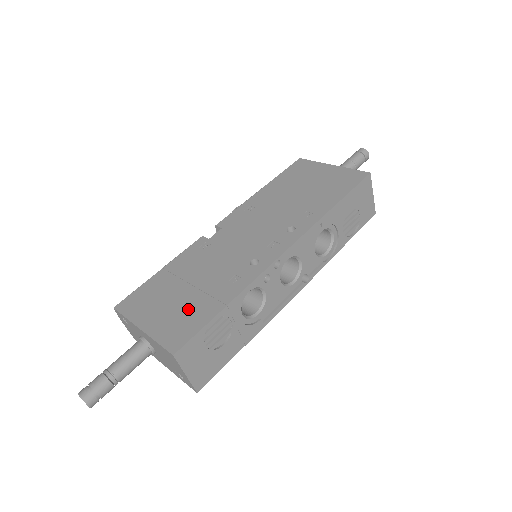
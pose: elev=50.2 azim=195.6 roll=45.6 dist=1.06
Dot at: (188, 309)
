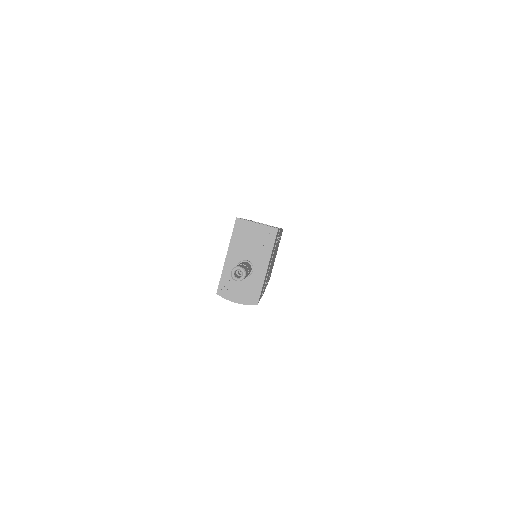
Dot at: occluded
